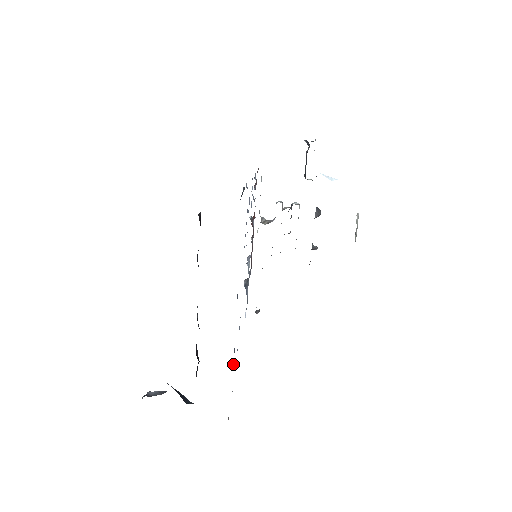
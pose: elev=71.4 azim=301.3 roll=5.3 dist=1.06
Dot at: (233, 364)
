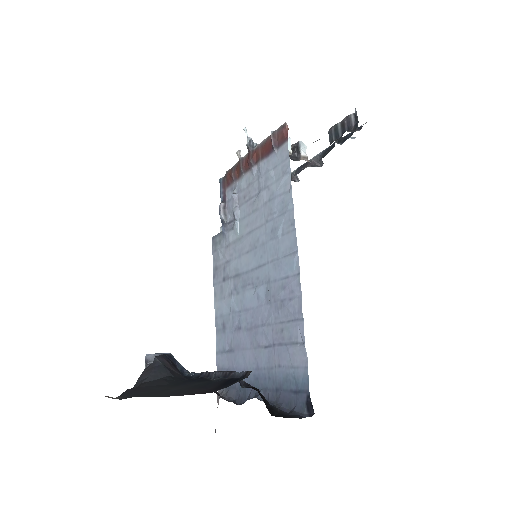
Dot at: (232, 389)
